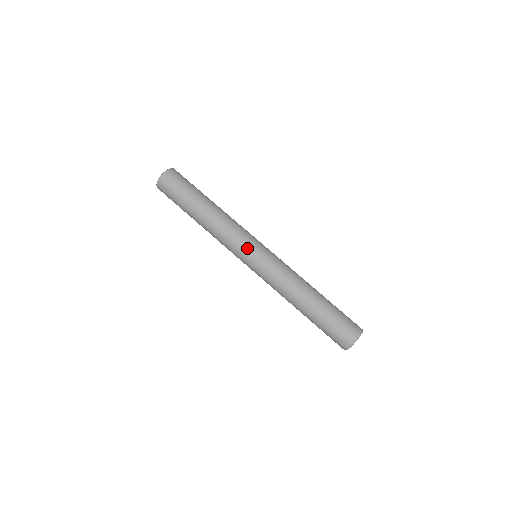
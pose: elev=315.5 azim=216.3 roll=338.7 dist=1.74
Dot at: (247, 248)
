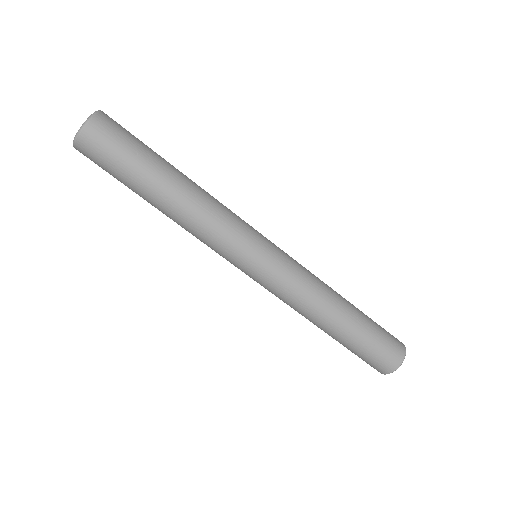
Dot at: (242, 257)
